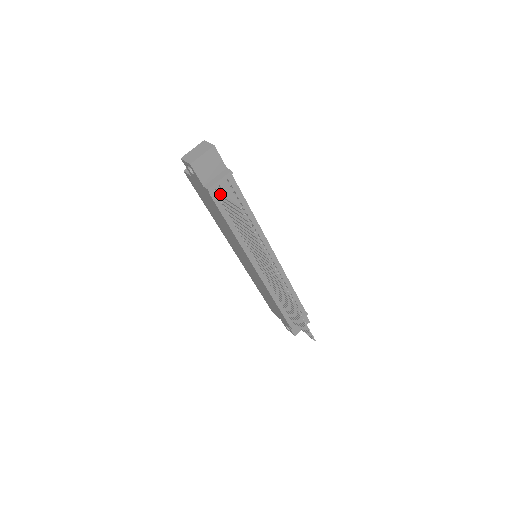
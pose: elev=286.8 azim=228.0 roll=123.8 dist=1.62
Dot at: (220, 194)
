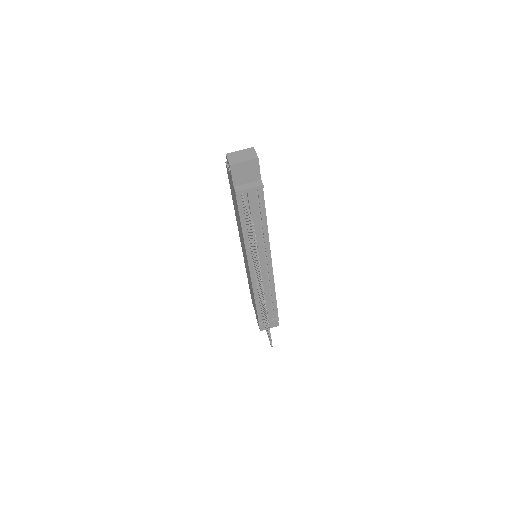
Dot at: (244, 200)
